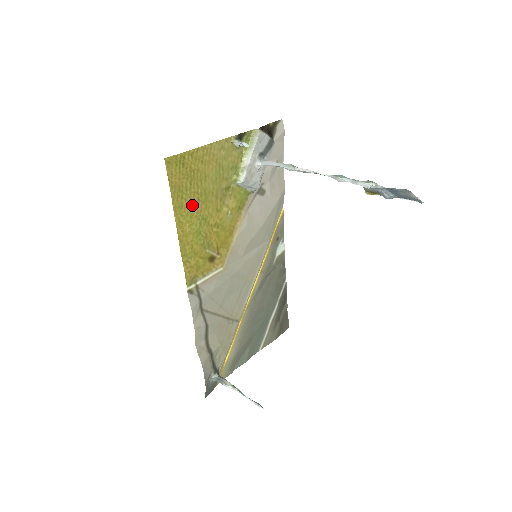
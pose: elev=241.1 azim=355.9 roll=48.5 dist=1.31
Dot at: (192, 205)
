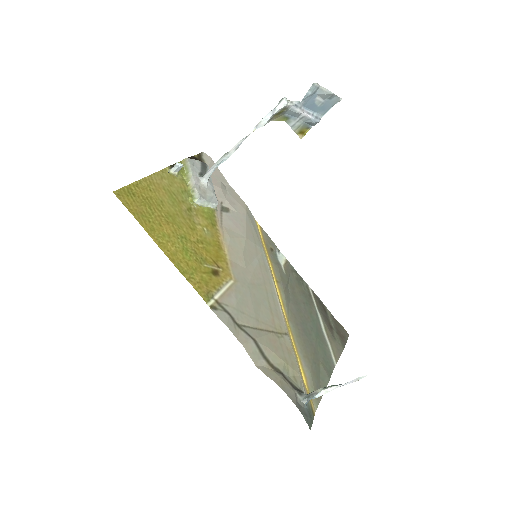
Dot at: (163, 227)
